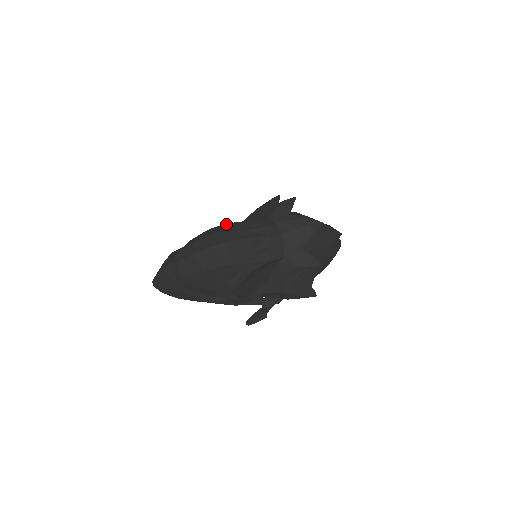
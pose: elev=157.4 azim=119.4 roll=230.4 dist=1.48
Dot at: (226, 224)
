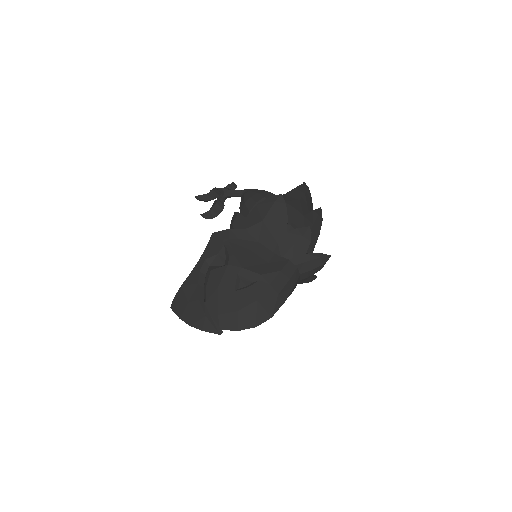
Dot at: (253, 273)
